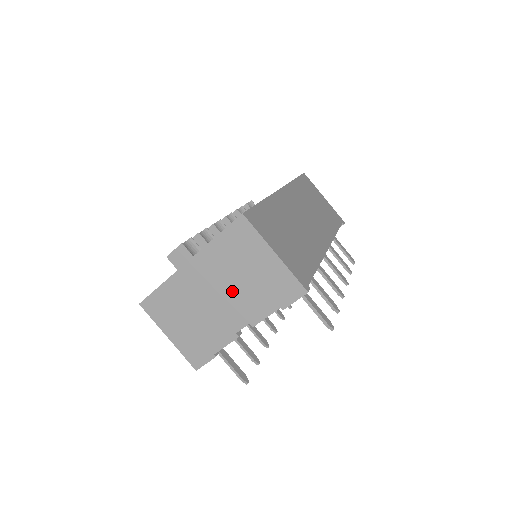
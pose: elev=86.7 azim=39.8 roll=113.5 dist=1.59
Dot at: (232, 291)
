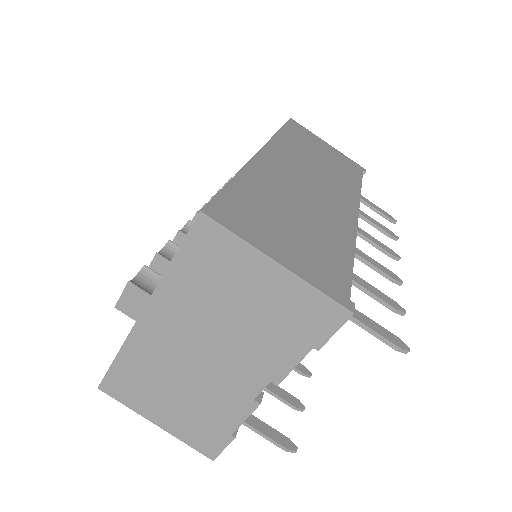
Dot at: (226, 340)
